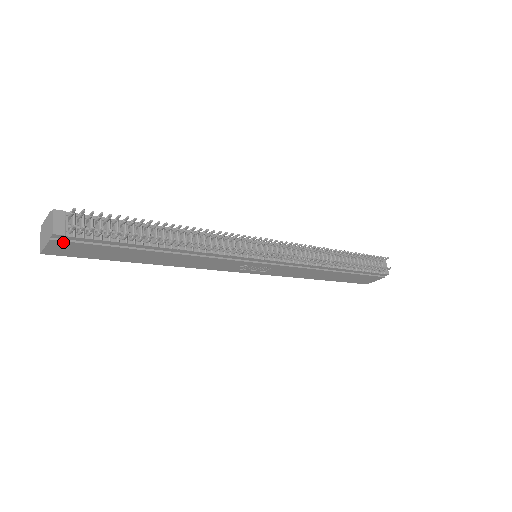
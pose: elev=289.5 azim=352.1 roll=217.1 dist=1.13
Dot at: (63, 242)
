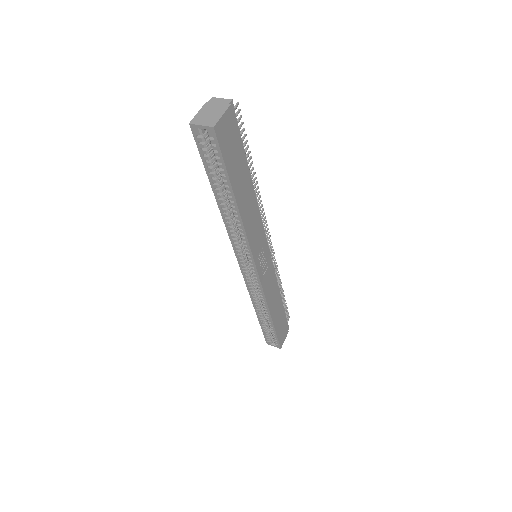
Dot at: (231, 116)
